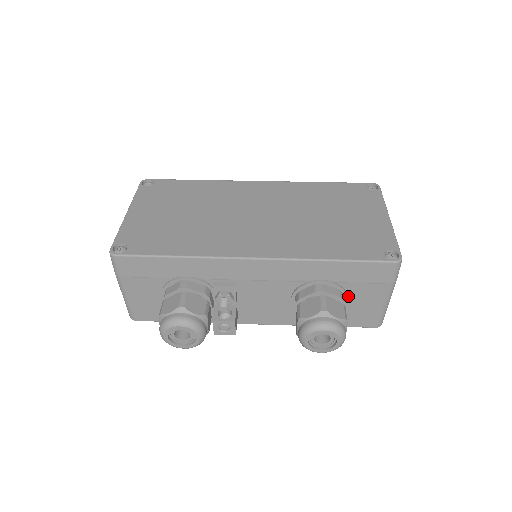
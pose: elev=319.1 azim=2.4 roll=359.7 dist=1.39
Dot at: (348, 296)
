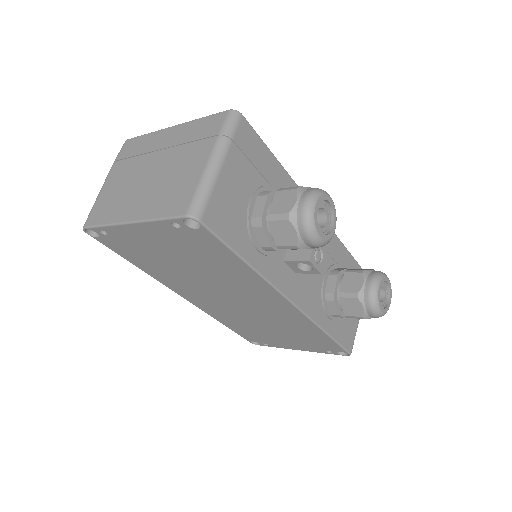
Dot at: occluded
